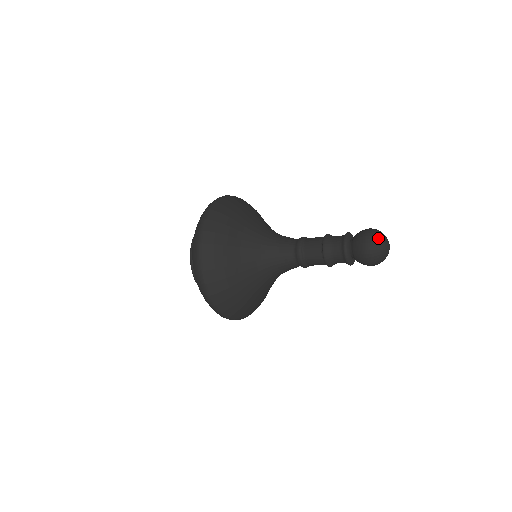
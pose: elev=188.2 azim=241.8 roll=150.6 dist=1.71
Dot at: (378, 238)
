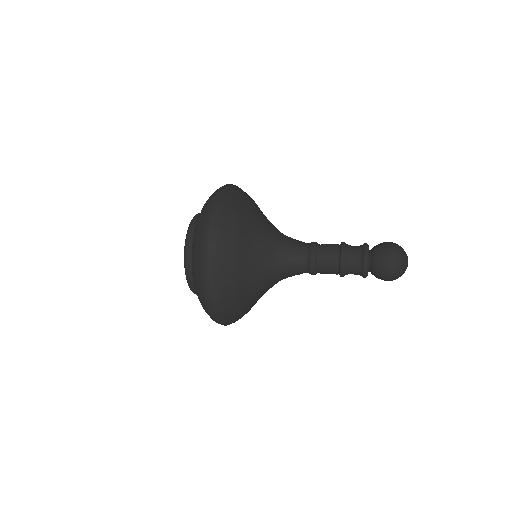
Dot at: (401, 250)
